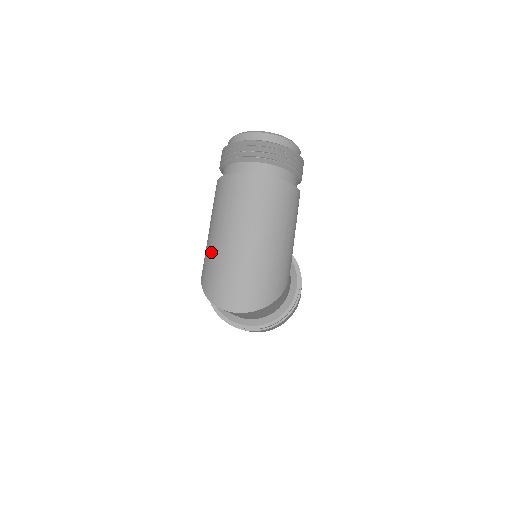
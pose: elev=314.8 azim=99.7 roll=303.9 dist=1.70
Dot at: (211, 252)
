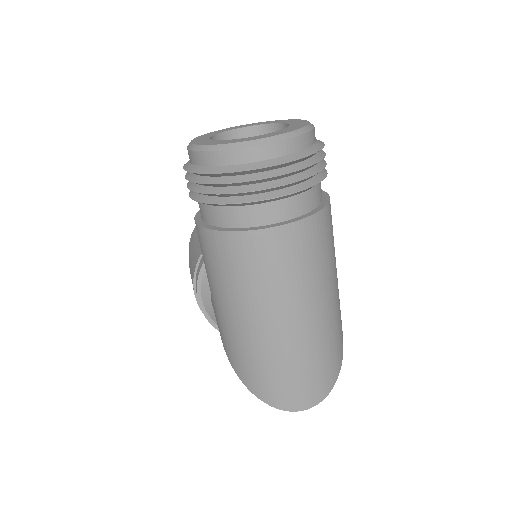
Dot at: (242, 344)
